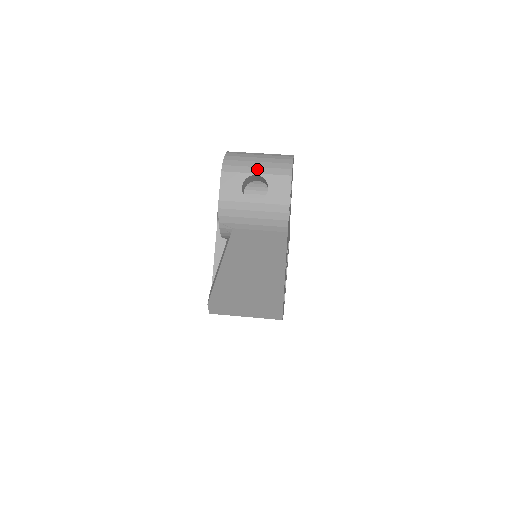
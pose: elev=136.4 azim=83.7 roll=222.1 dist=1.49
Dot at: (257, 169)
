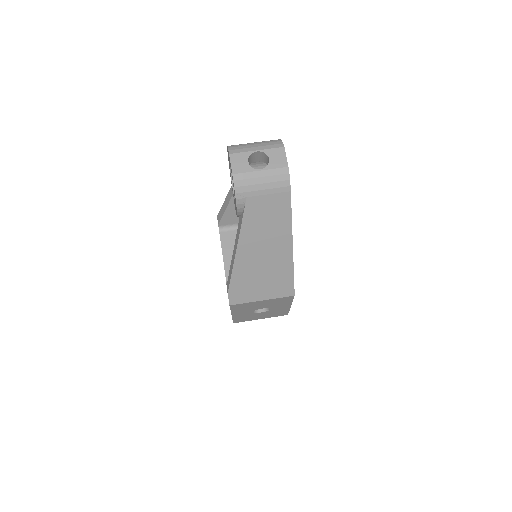
Dot at: (256, 148)
